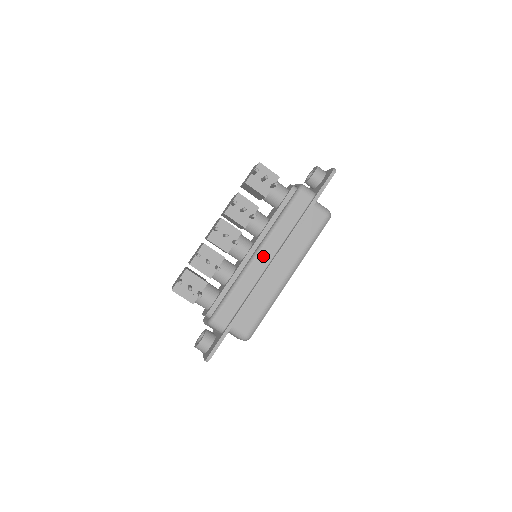
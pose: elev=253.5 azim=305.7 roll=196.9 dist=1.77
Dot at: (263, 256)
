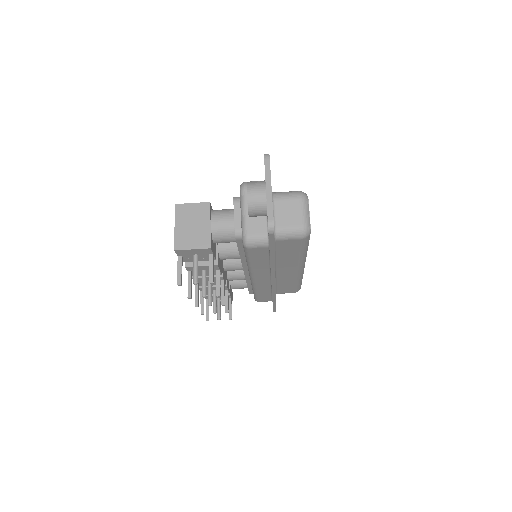
Dot at: (260, 280)
